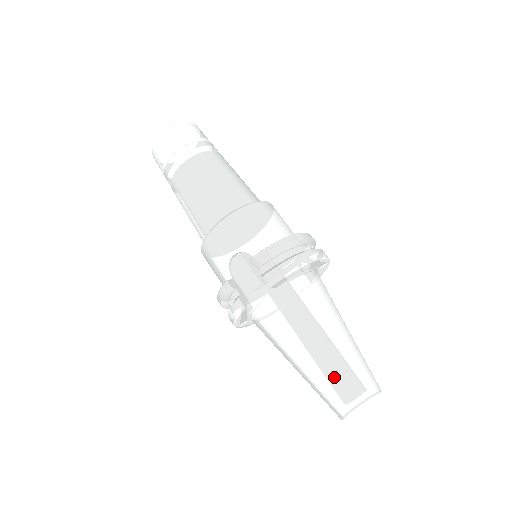
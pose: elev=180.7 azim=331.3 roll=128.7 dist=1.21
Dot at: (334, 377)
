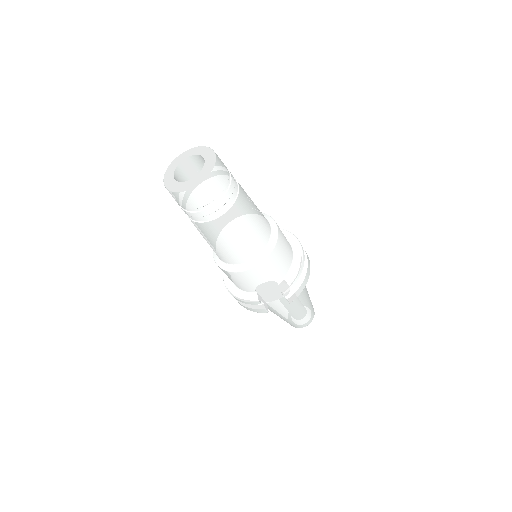
Dot at: (301, 319)
